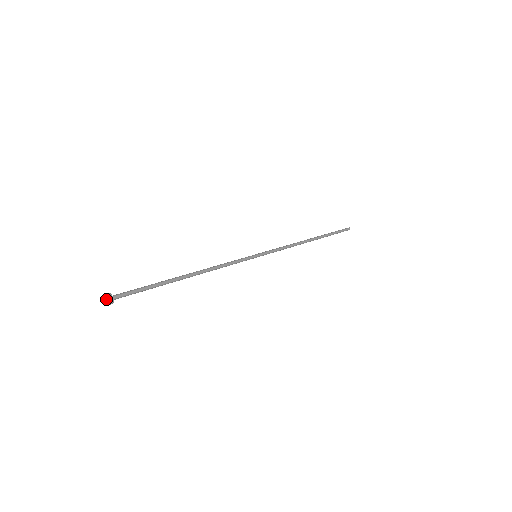
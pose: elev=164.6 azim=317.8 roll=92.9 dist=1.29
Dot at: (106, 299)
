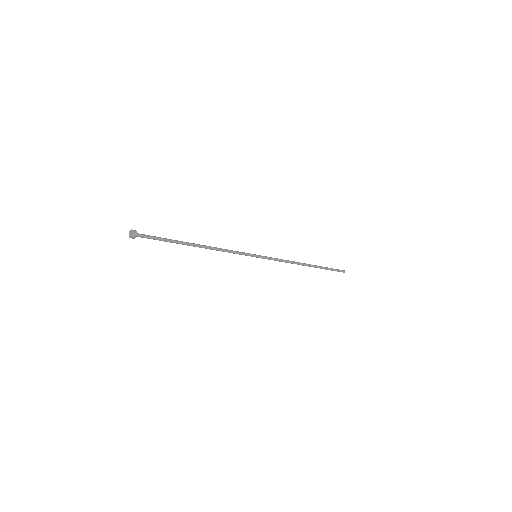
Dot at: (131, 232)
